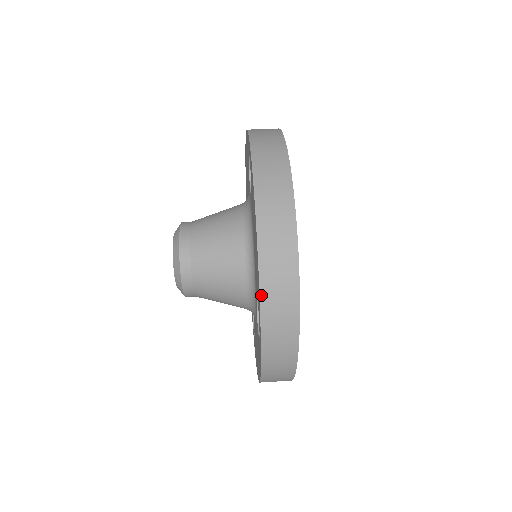
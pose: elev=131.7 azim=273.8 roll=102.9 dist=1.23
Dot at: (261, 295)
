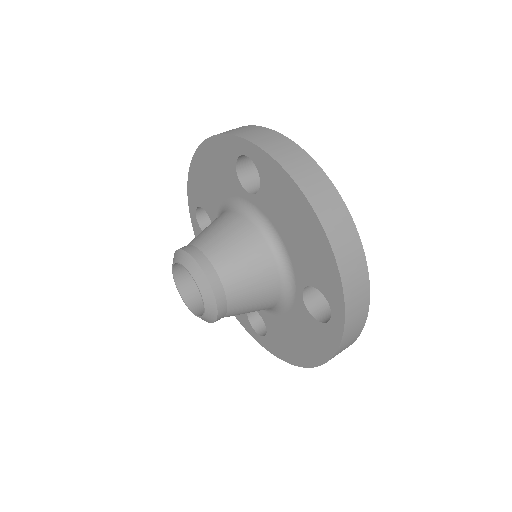
Dot at: (341, 276)
